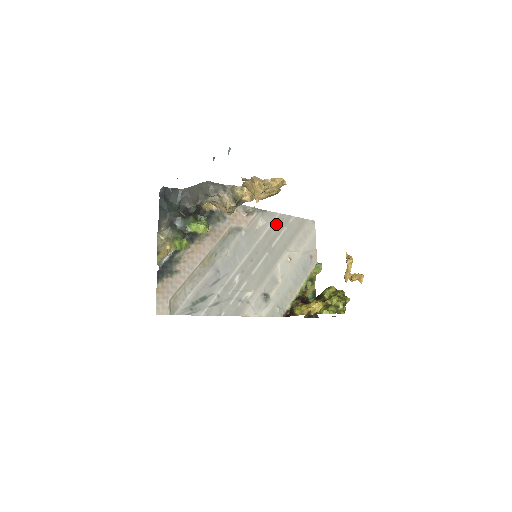
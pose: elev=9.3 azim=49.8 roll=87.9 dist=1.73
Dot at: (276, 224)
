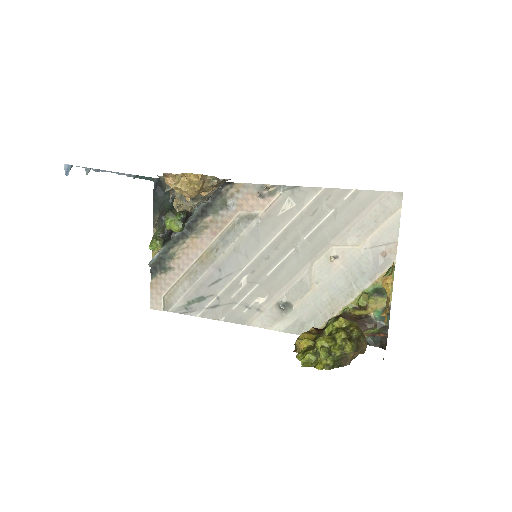
Dot at: (316, 205)
